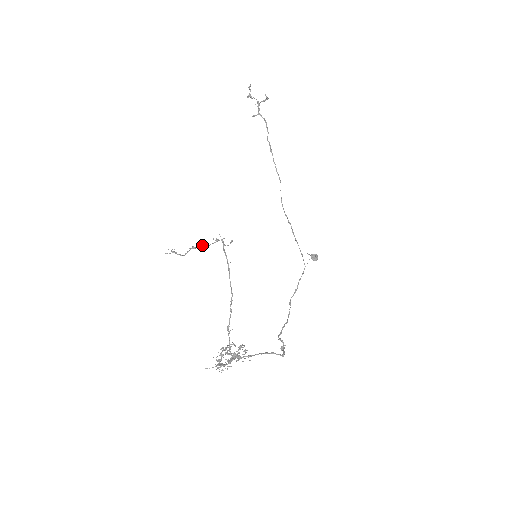
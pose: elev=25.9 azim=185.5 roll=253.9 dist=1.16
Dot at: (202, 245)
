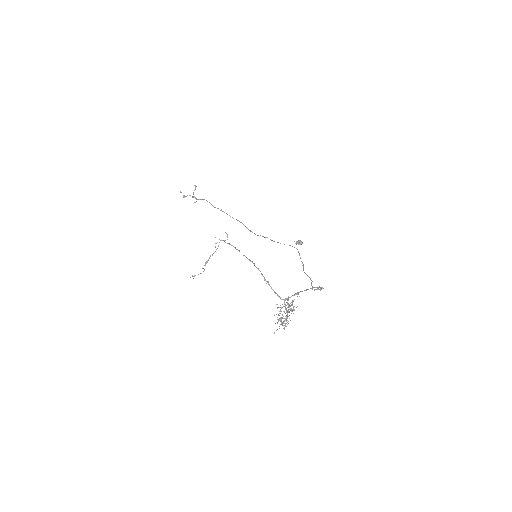
Dot at: (210, 255)
